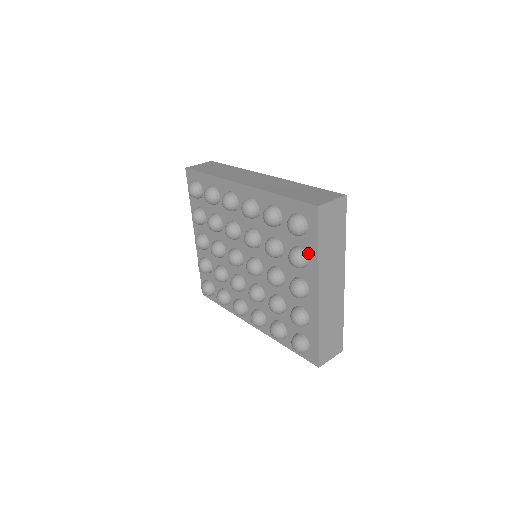
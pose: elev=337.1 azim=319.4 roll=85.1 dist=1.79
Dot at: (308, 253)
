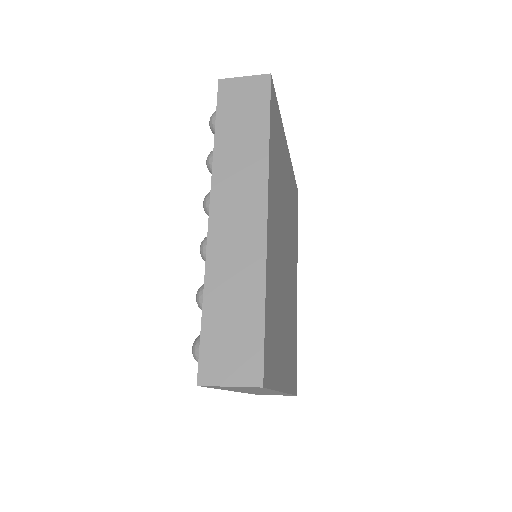
Dot at: occluded
